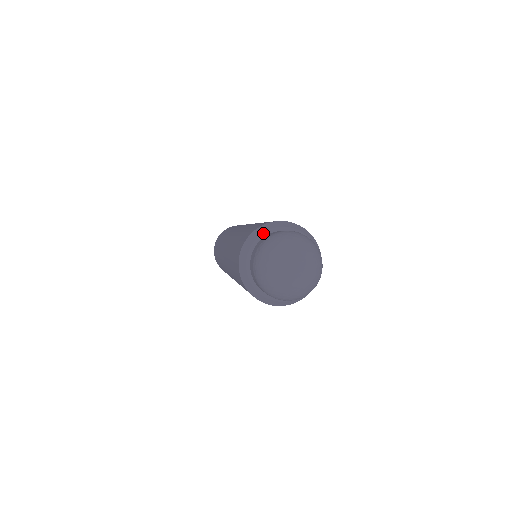
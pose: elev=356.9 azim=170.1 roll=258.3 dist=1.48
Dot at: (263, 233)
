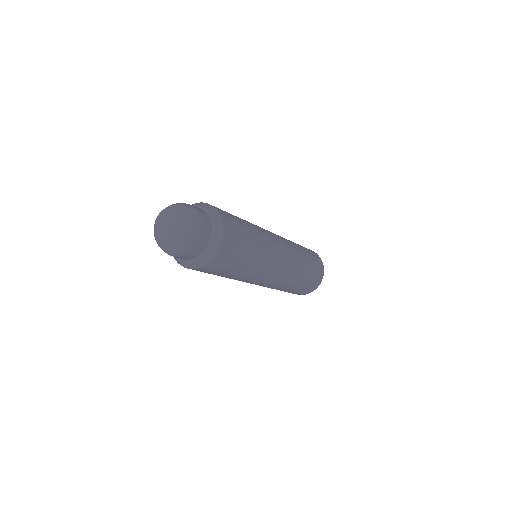
Dot at: occluded
